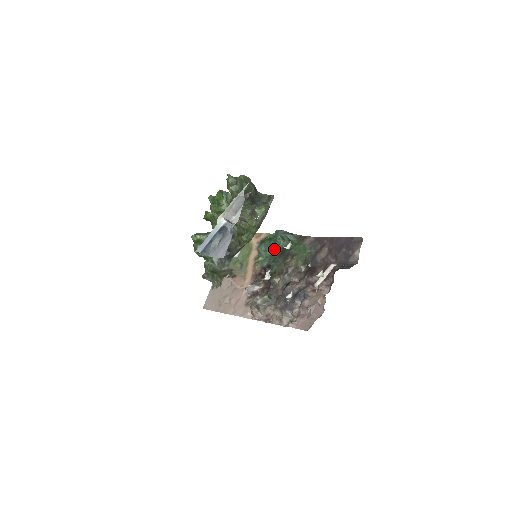
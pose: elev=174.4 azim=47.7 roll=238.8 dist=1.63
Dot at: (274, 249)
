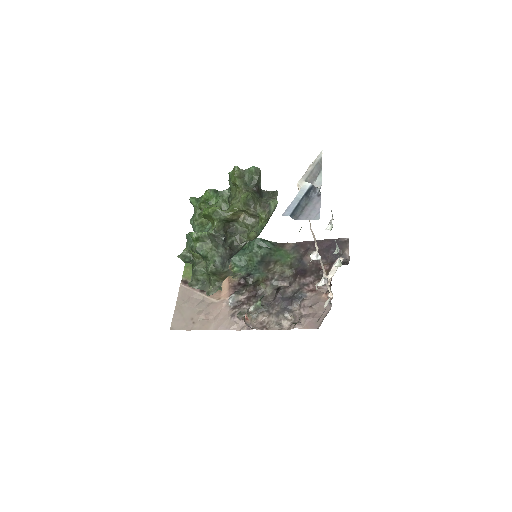
Dot at: (252, 257)
